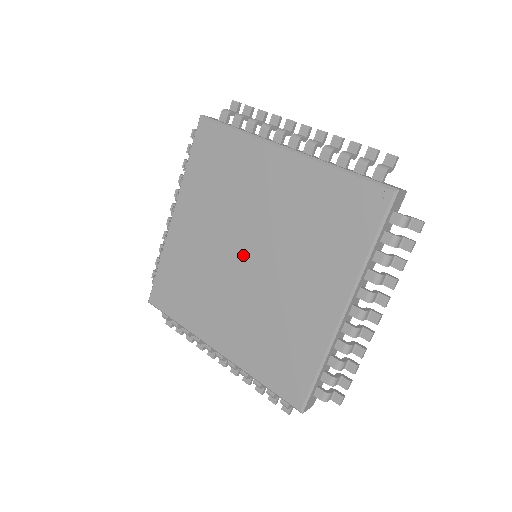
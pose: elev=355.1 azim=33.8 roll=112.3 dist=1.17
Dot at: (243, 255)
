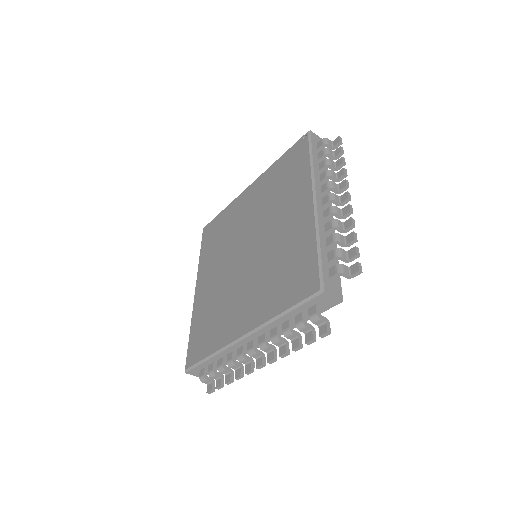
Dot at: (243, 254)
